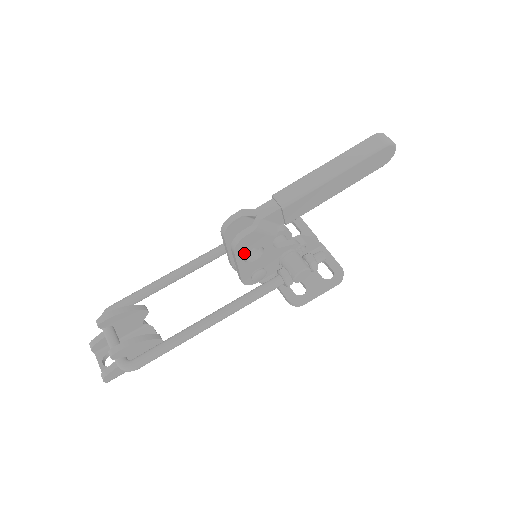
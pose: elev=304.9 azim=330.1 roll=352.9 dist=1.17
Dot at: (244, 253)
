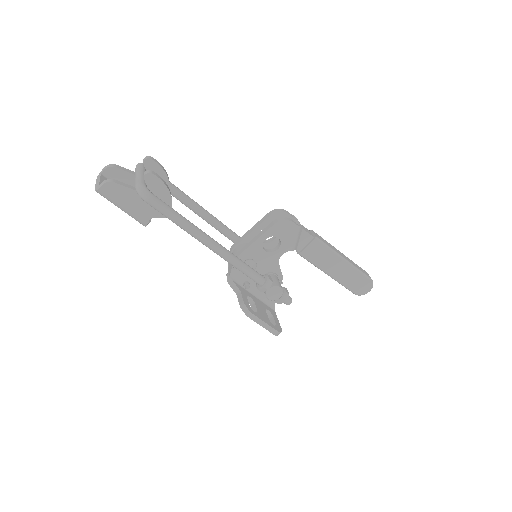
Dot at: (274, 234)
